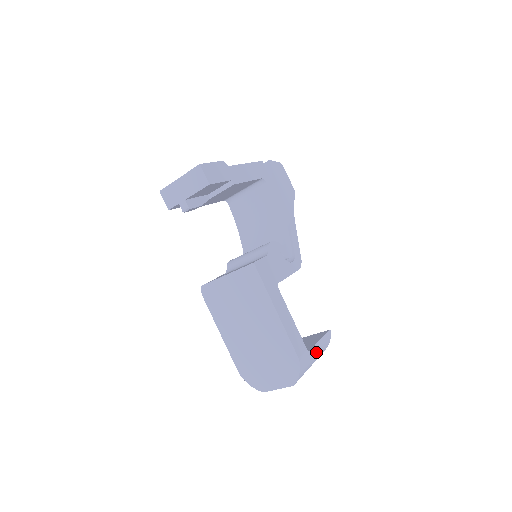
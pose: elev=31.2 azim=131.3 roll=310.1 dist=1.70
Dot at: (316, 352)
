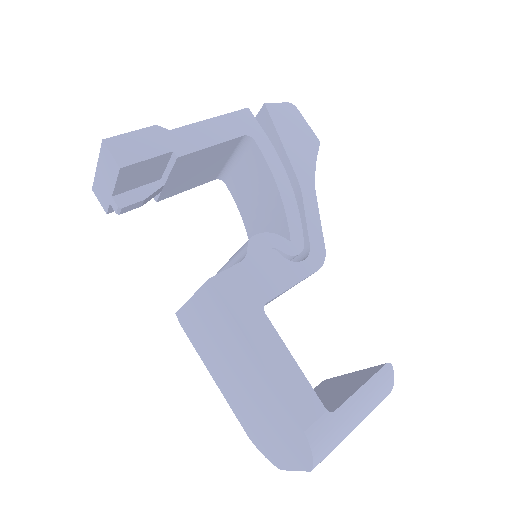
Dot at: (355, 408)
